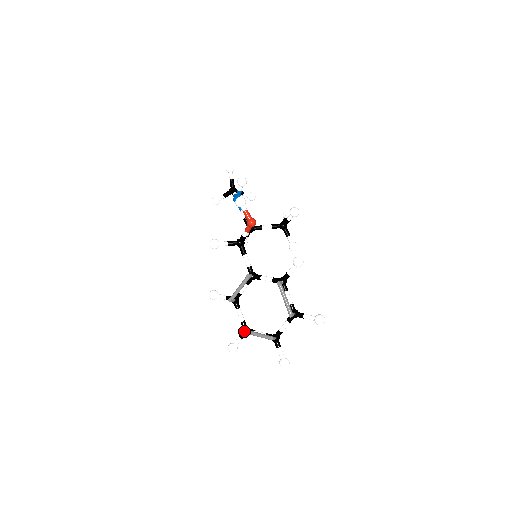
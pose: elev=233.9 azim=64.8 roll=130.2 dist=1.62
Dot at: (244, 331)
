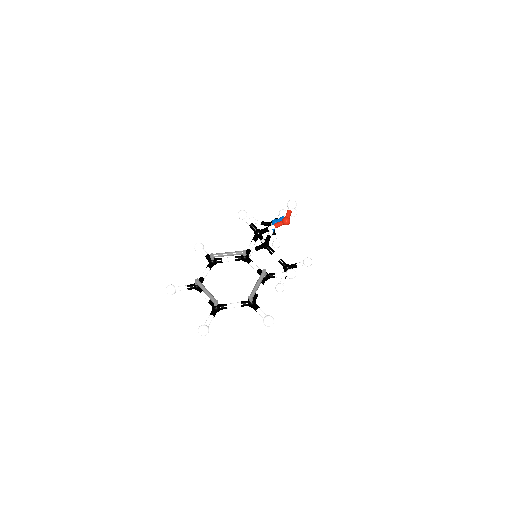
Dot at: (199, 281)
